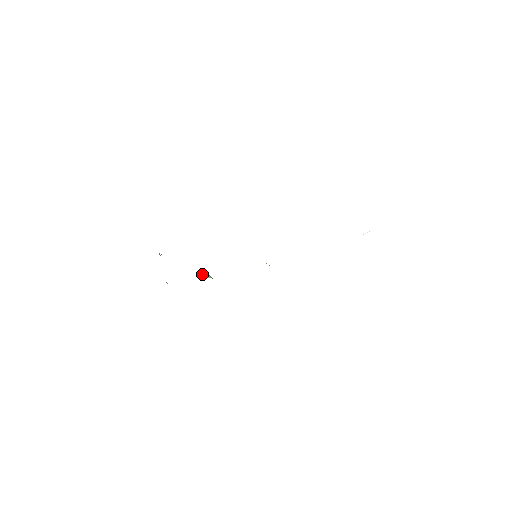
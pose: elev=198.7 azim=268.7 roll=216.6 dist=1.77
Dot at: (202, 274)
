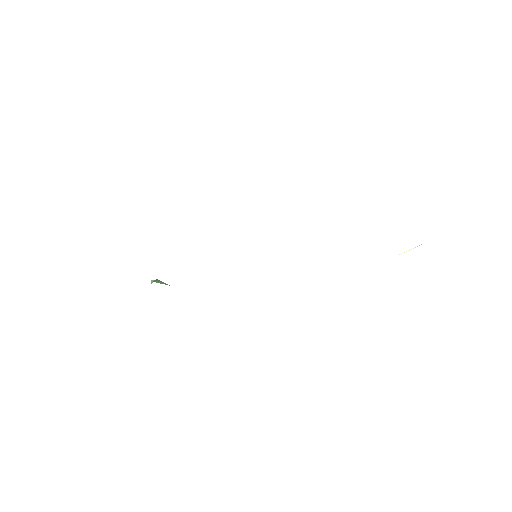
Dot at: occluded
